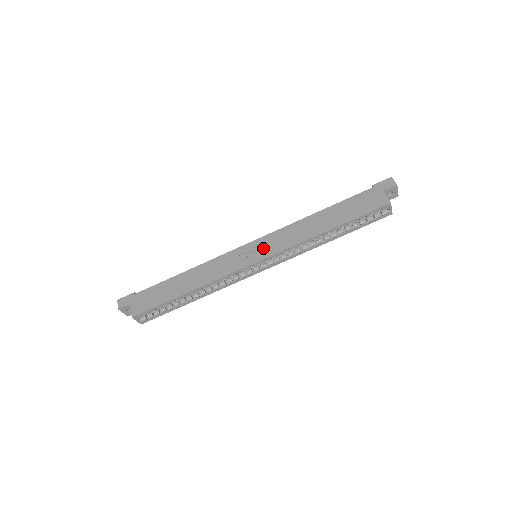
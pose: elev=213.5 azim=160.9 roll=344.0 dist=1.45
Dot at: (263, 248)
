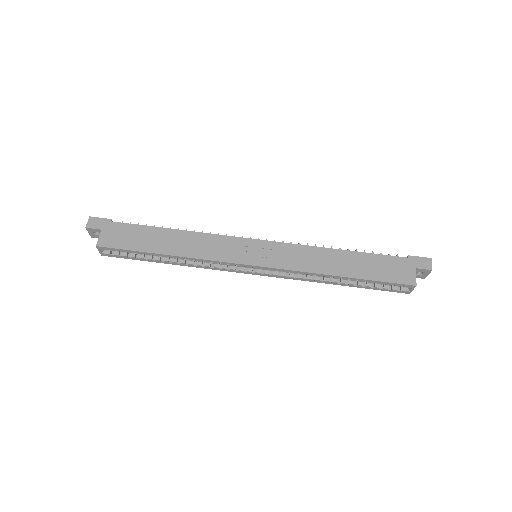
Dot at: (268, 254)
